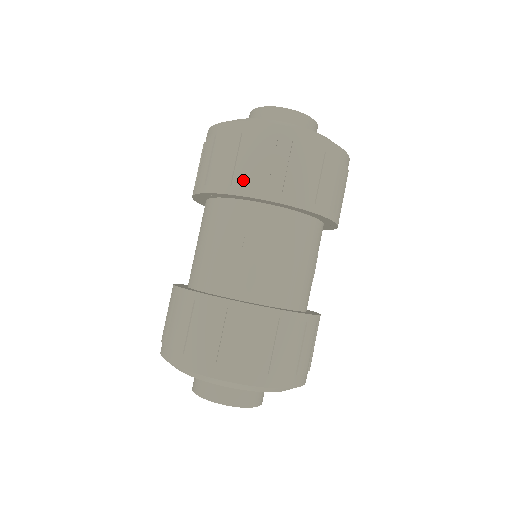
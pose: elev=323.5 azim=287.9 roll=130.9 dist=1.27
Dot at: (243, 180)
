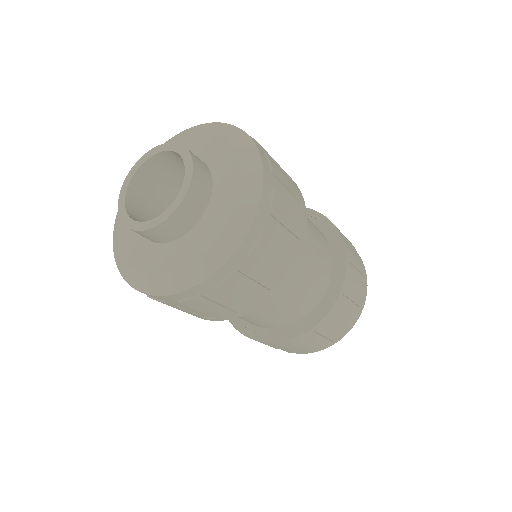
Dot at: occluded
